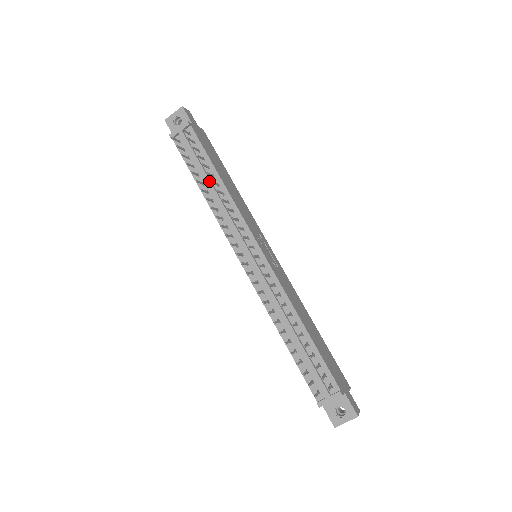
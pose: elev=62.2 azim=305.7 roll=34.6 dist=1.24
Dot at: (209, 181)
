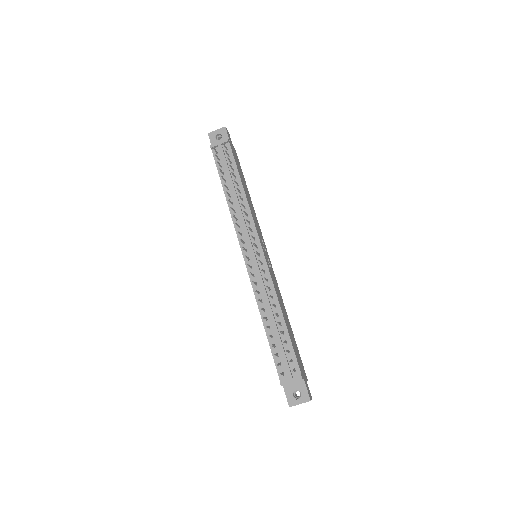
Dot at: (234, 188)
